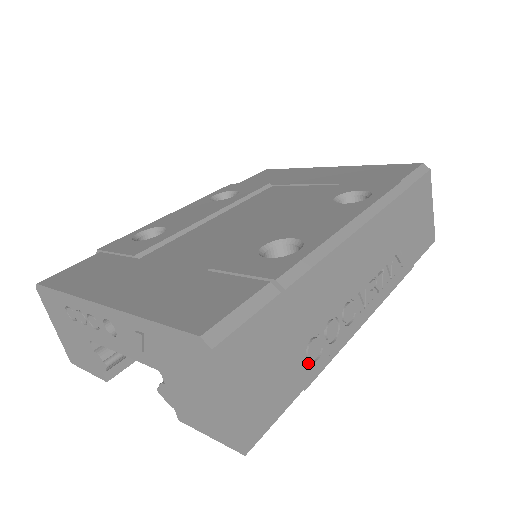
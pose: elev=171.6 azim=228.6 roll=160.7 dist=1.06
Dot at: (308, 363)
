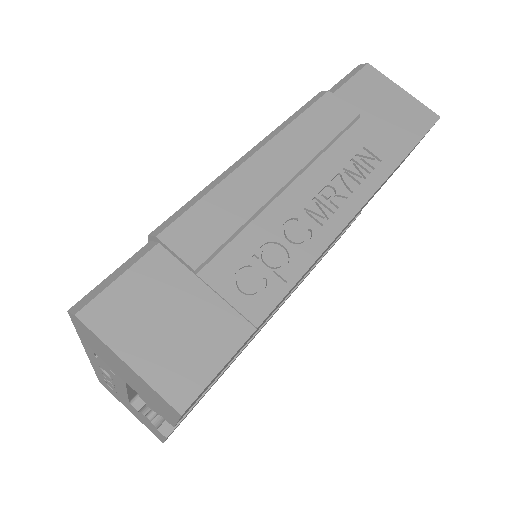
Dot at: (246, 298)
